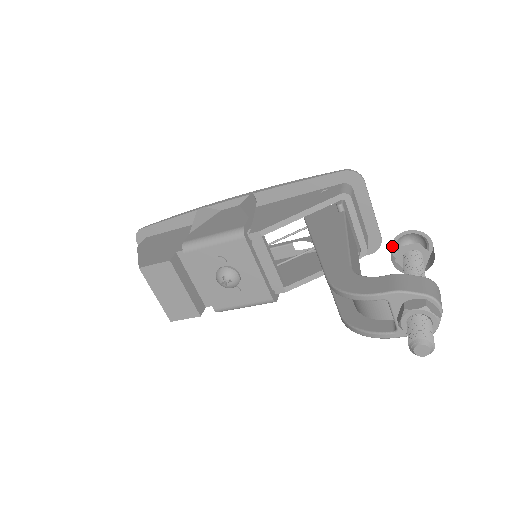
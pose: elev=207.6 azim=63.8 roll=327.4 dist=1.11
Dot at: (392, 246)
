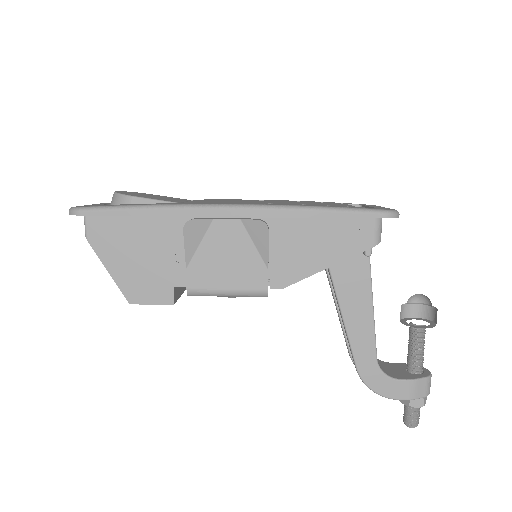
Dot at: occluded
